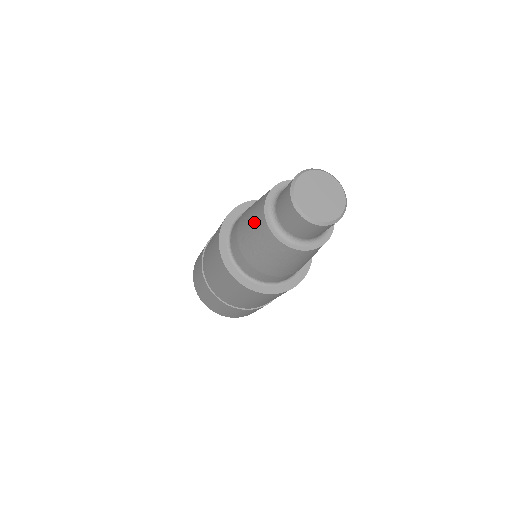
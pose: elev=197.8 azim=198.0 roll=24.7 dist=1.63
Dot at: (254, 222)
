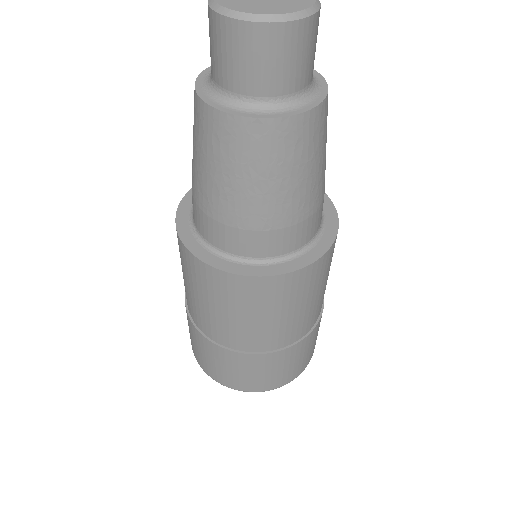
Dot at: (198, 137)
